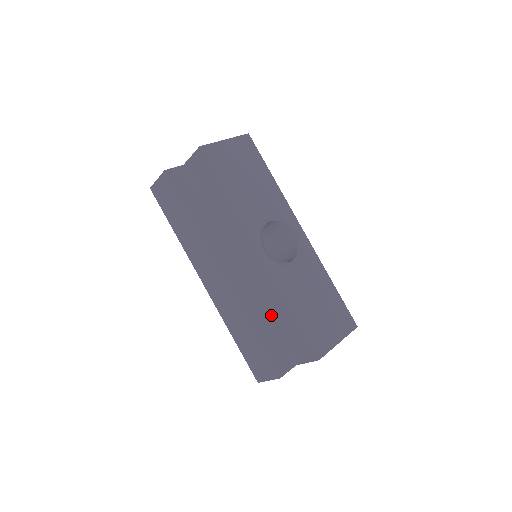
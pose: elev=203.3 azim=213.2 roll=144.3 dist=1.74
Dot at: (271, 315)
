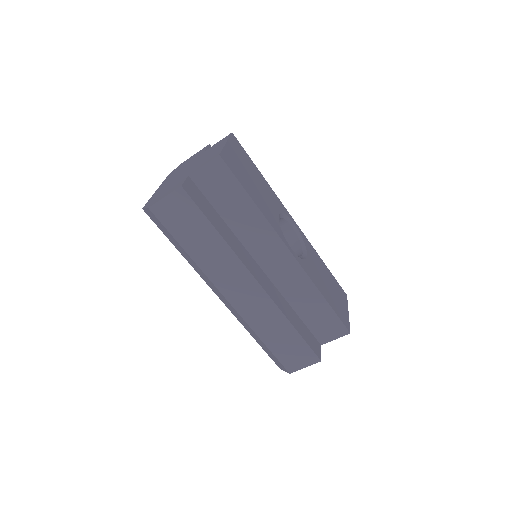
Dot at: (298, 308)
